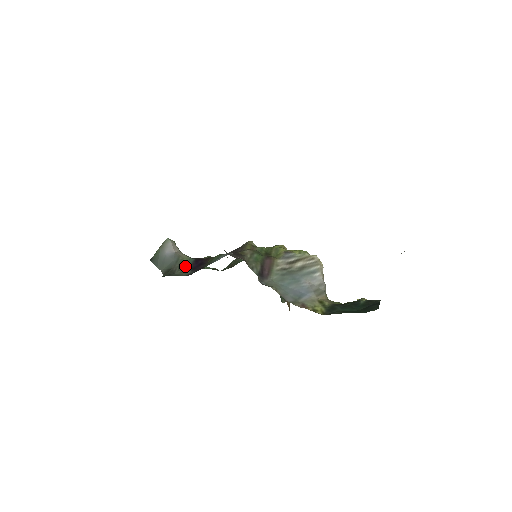
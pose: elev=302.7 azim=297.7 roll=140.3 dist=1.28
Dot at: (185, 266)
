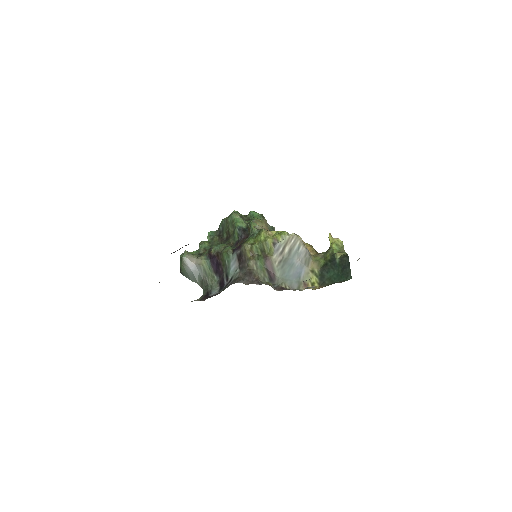
Dot at: (209, 272)
